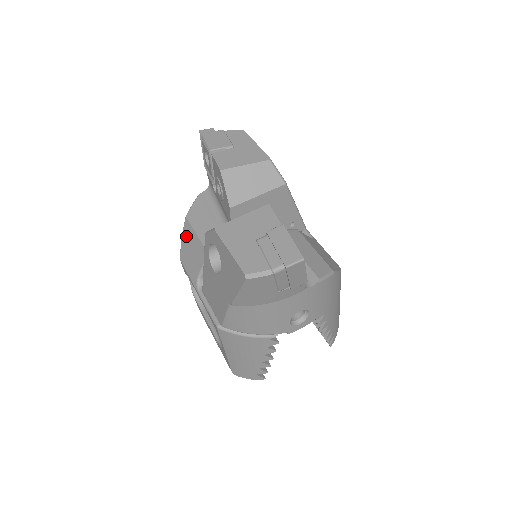
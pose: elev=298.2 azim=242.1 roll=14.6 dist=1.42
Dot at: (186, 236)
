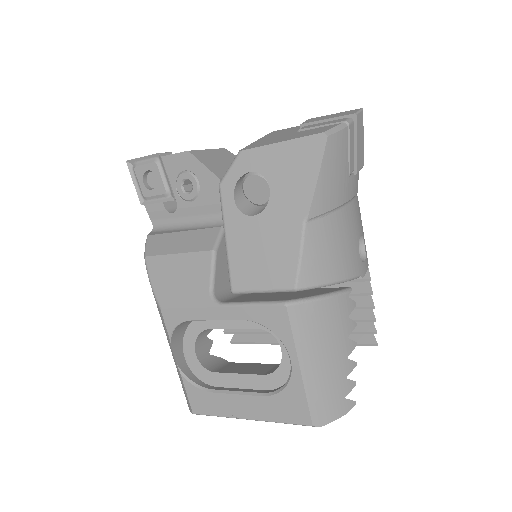
Dot at: (159, 273)
